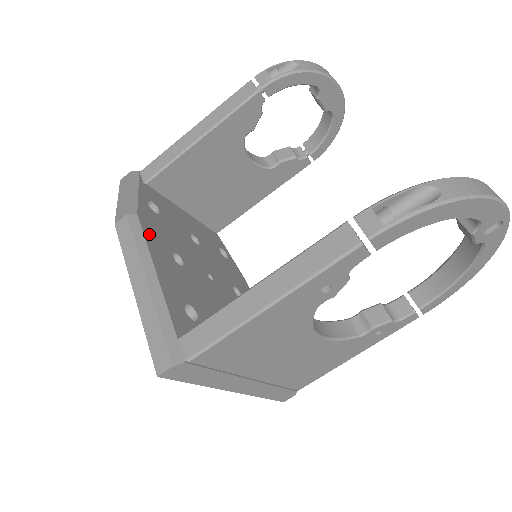
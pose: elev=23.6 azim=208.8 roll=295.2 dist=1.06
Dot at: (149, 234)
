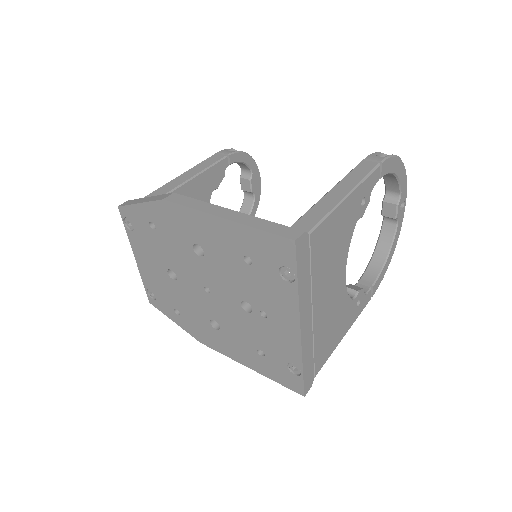
Dot at: occluded
